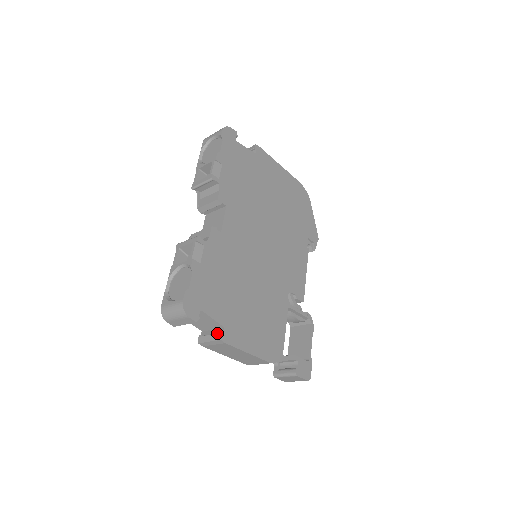
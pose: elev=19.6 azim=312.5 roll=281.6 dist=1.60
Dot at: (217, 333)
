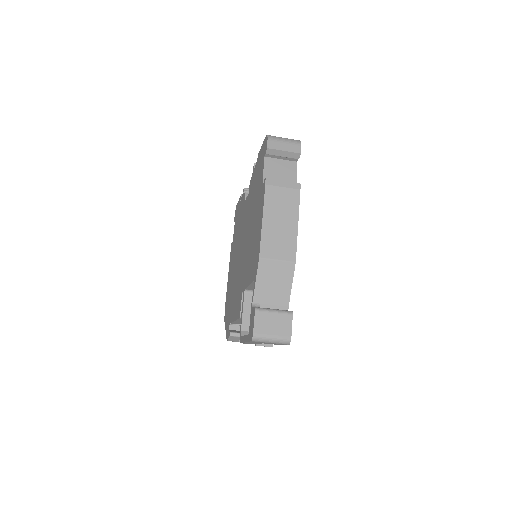
Dot at: occluded
